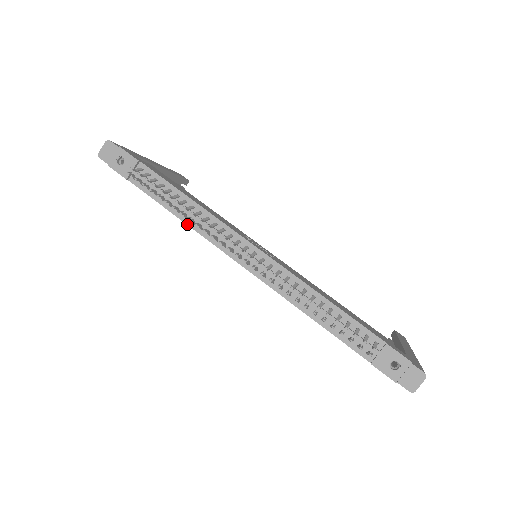
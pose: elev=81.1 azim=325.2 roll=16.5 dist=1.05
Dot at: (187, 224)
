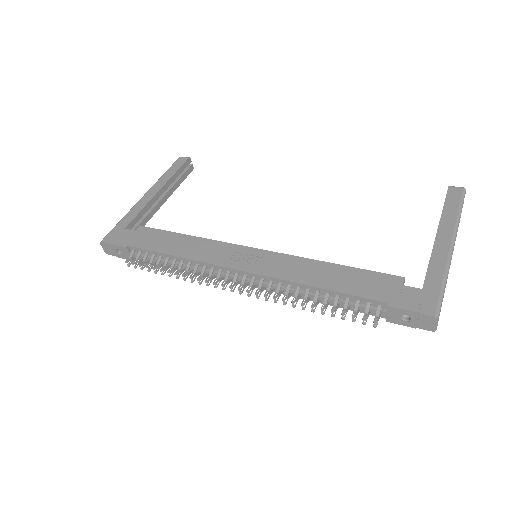
Dot at: occluded
